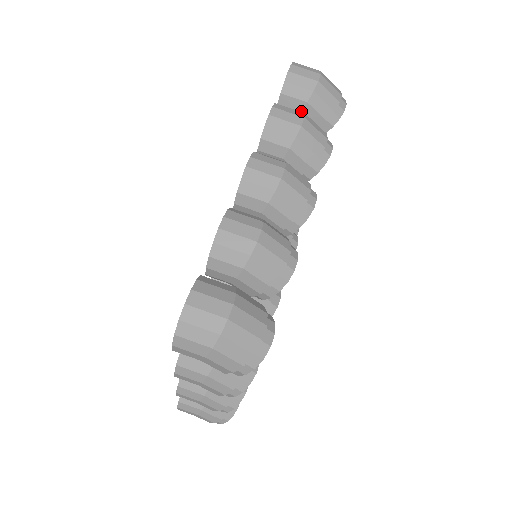
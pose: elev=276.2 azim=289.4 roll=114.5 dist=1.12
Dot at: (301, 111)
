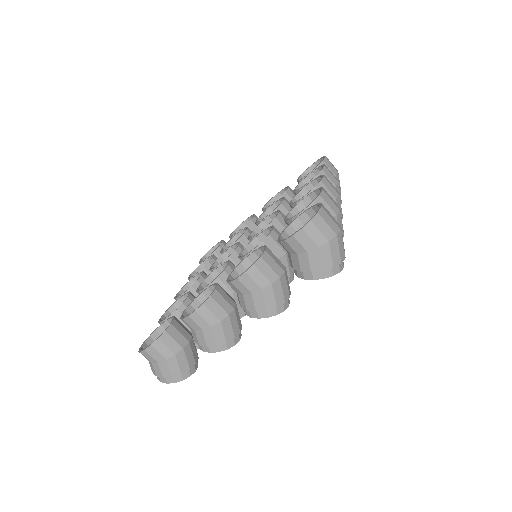
Dot at: occluded
